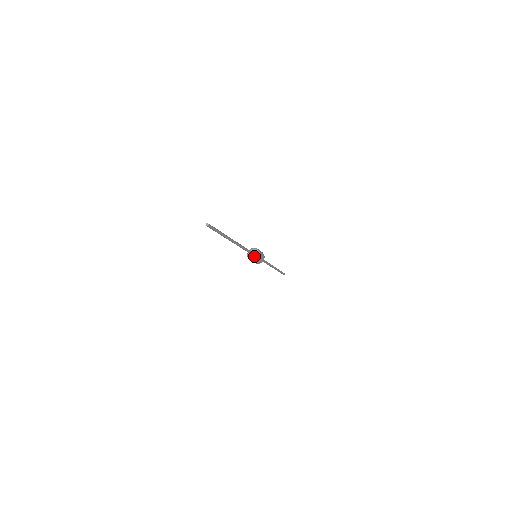
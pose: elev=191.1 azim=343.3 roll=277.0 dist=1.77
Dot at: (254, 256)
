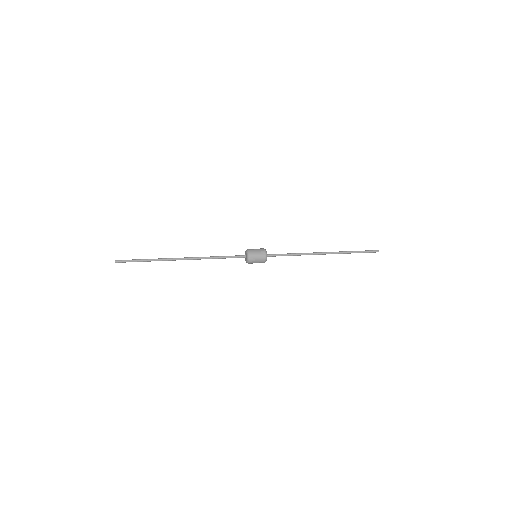
Dot at: (246, 258)
